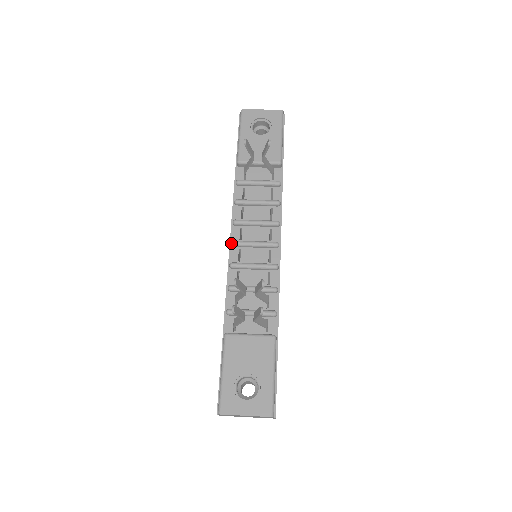
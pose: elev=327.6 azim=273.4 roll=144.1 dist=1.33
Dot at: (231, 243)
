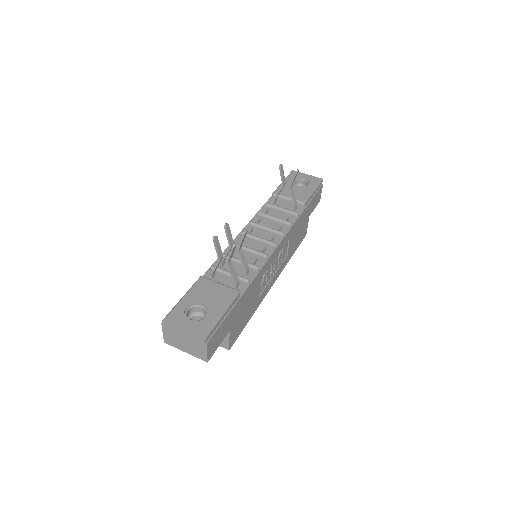
Dot at: (240, 232)
